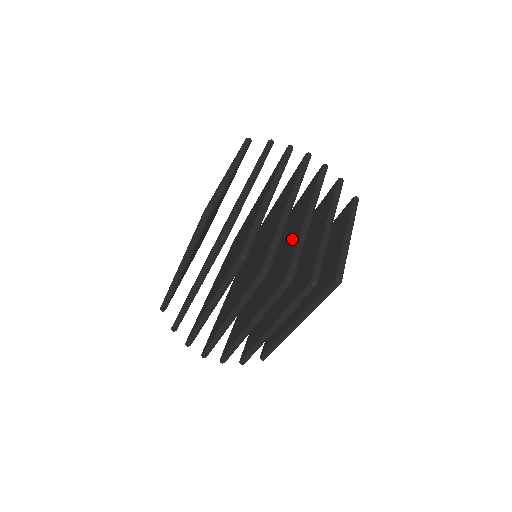
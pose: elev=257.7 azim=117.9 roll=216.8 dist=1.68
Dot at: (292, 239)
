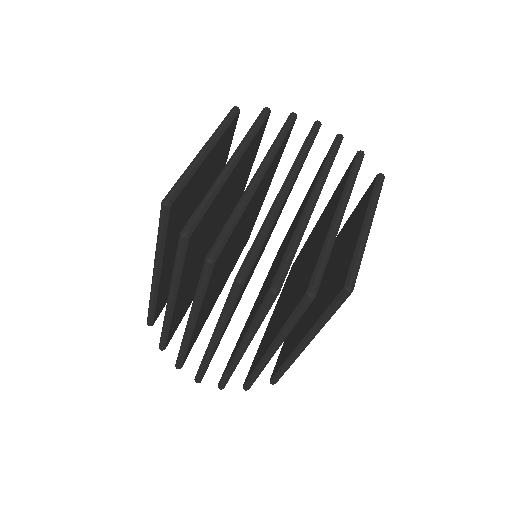
Dot at: occluded
